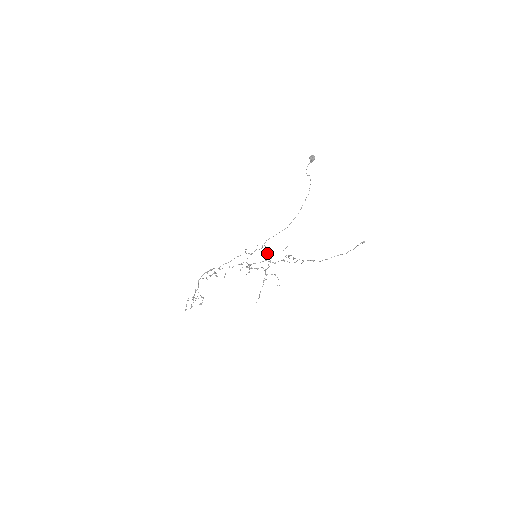
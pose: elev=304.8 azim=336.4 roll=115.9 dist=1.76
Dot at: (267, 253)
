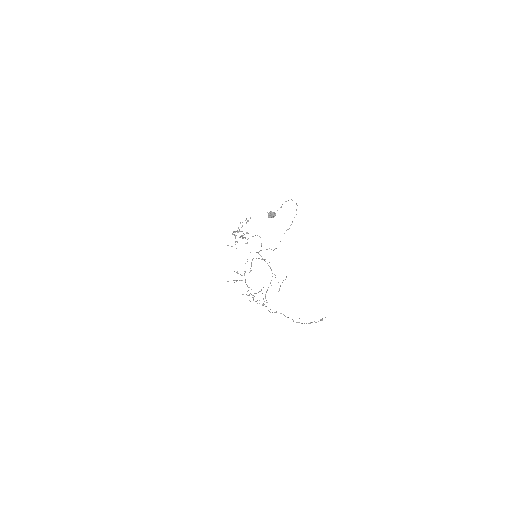
Dot at: occluded
